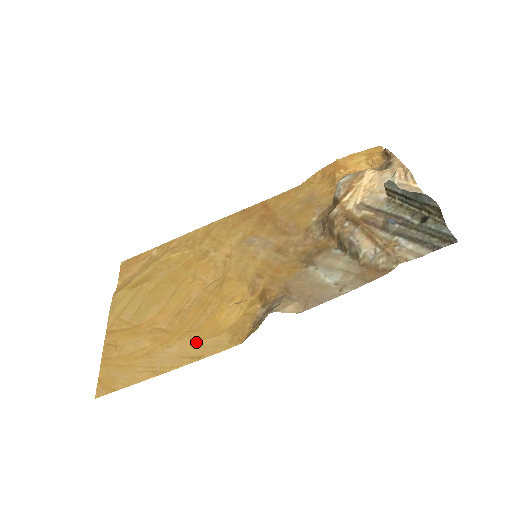
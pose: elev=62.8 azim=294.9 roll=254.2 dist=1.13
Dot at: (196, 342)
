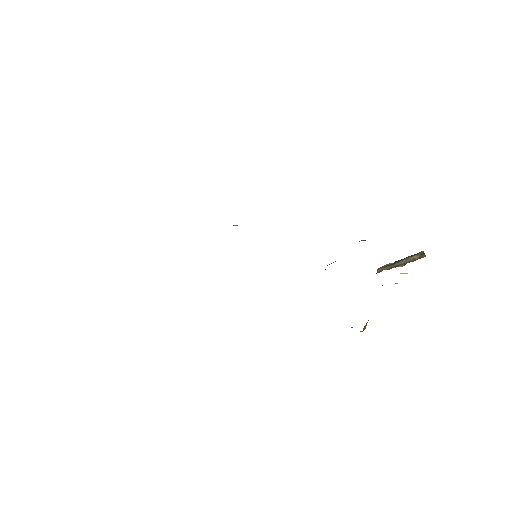
Dot at: occluded
